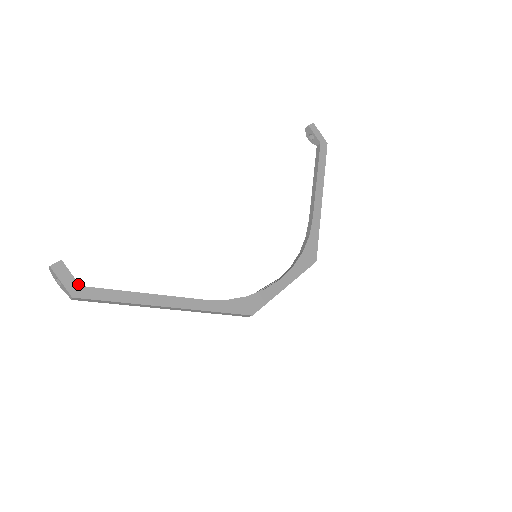
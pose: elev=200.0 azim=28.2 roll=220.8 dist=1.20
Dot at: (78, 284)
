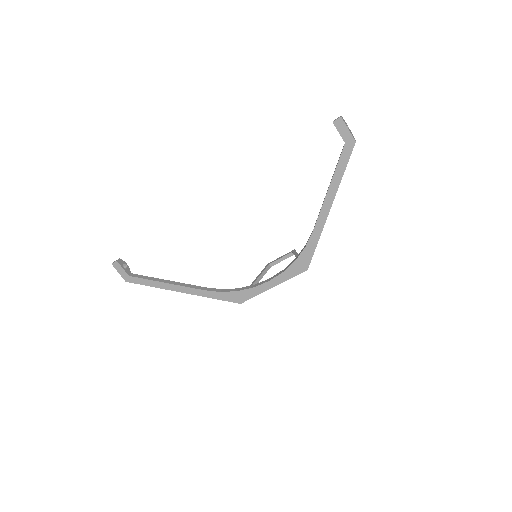
Dot at: (127, 275)
